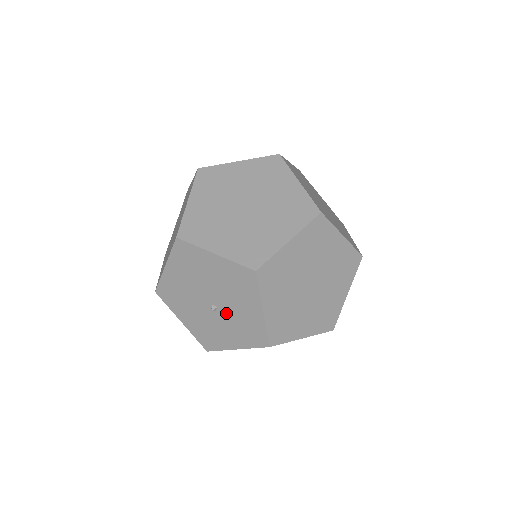
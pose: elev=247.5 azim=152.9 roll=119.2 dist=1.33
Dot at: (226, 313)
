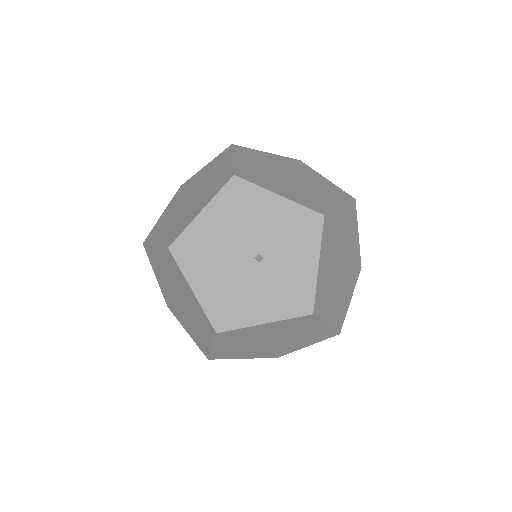
Dot at: (269, 246)
